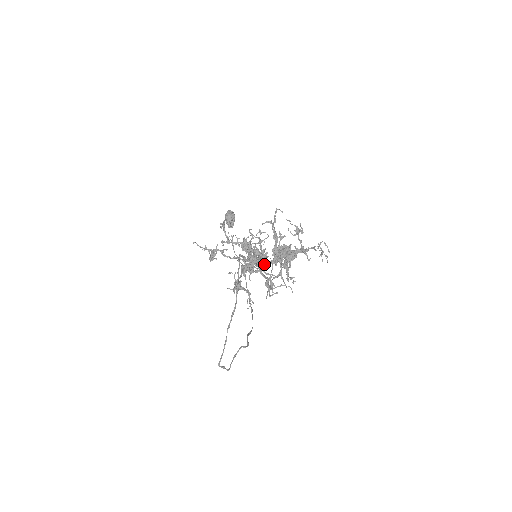
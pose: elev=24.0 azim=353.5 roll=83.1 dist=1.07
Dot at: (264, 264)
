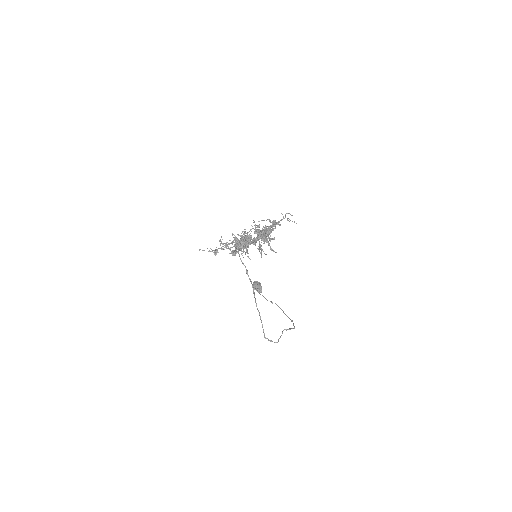
Dot at: occluded
